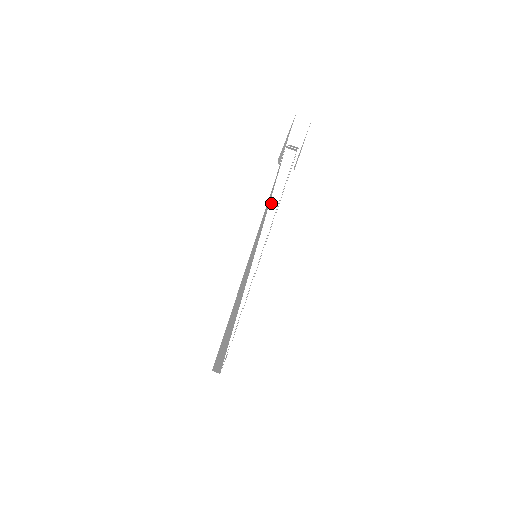
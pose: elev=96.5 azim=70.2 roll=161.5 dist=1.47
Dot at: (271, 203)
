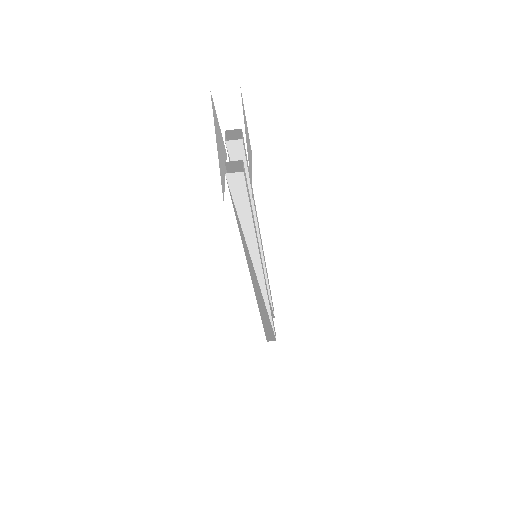
Dot at: (244, 229)
